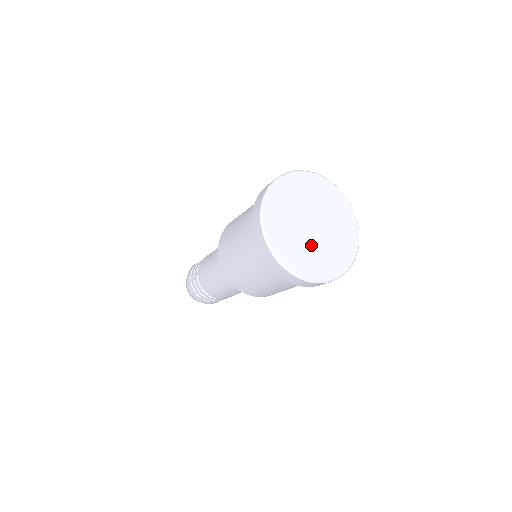
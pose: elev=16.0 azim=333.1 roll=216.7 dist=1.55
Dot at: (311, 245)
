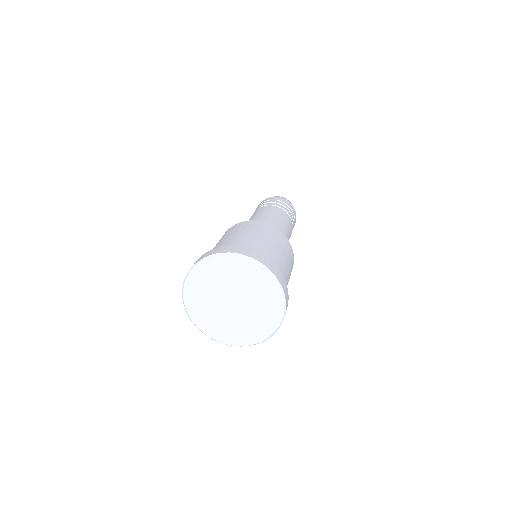
Dot at: (219, 313)
